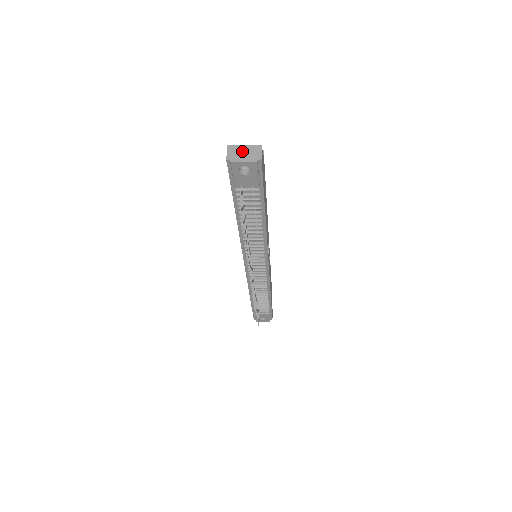
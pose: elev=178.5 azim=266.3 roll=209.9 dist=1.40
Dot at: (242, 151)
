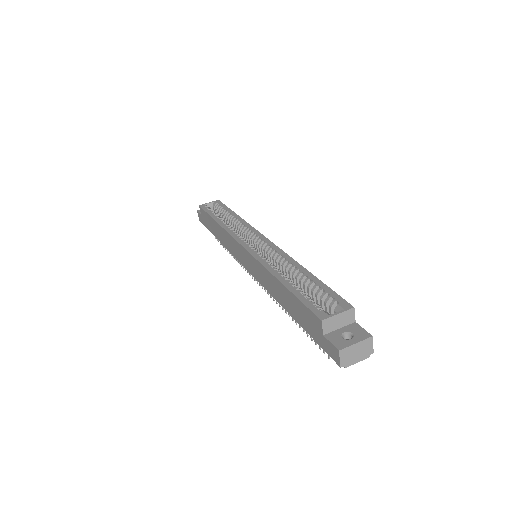
Dot at: (355, 352)
